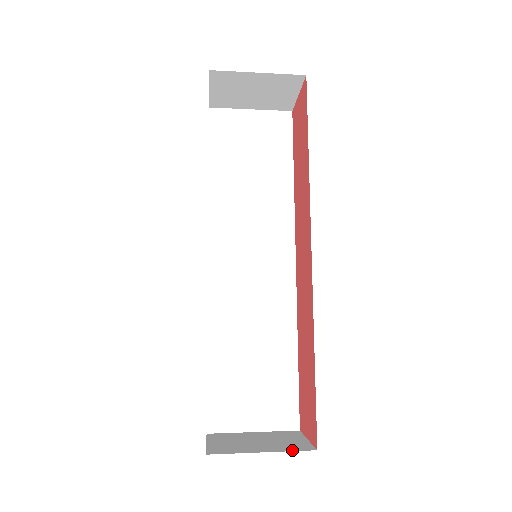
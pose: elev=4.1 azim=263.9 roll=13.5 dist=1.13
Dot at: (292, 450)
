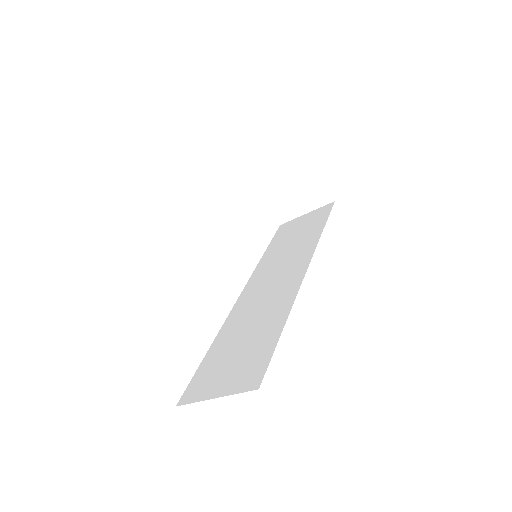
Dot at: occluded
